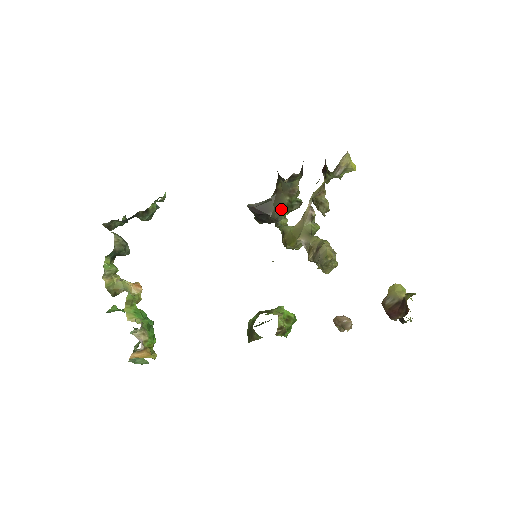
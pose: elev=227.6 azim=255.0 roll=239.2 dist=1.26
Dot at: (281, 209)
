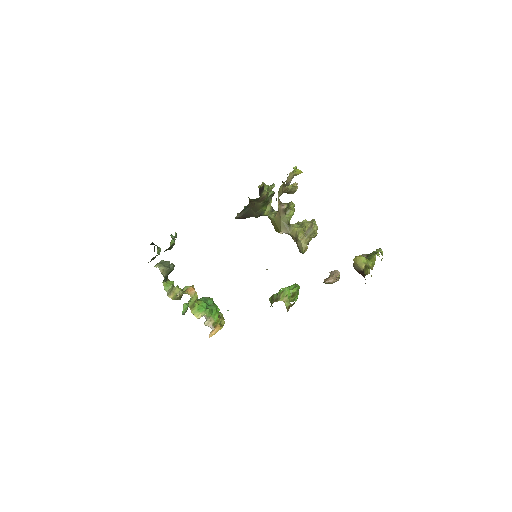
Dot at: (260, 209)
